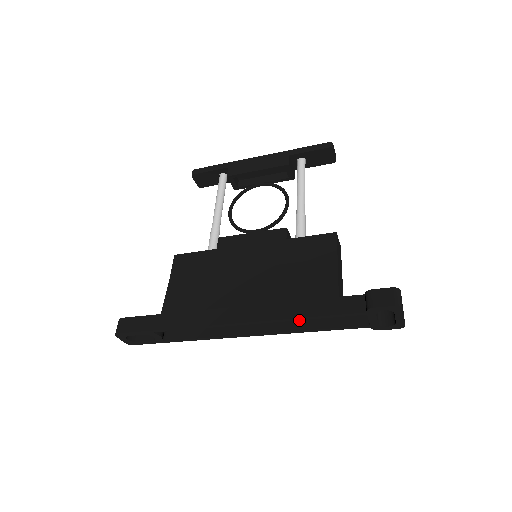
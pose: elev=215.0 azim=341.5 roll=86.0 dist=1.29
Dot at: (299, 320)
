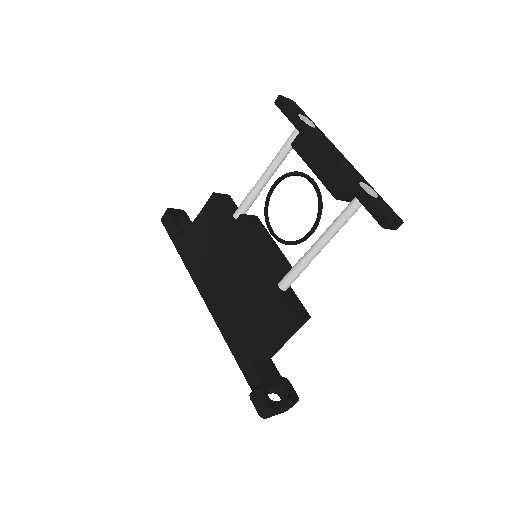
Dot at: occluded
